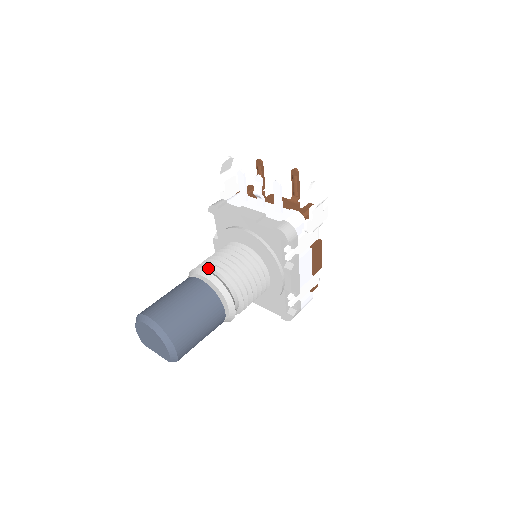
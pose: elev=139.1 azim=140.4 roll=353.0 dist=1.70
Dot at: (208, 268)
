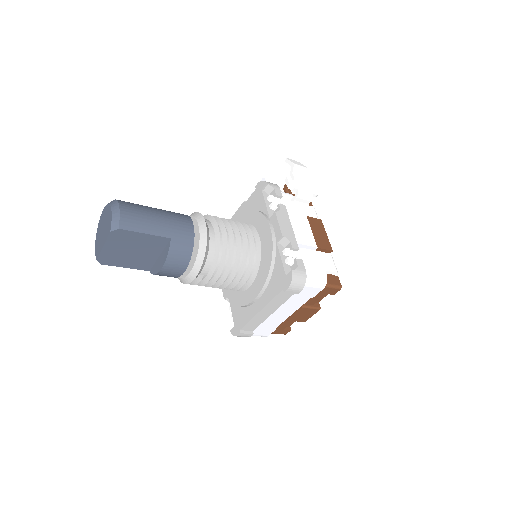
Dot at: occluded
